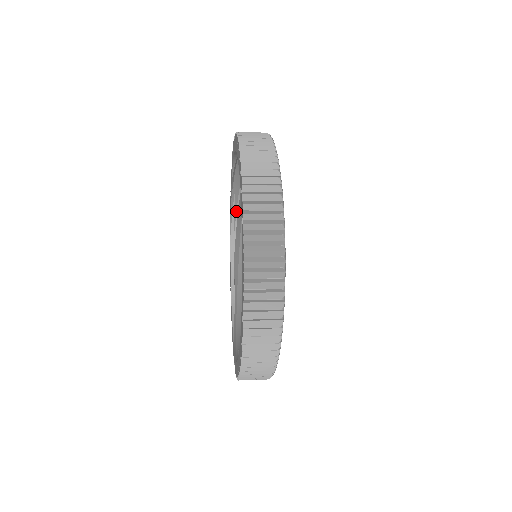
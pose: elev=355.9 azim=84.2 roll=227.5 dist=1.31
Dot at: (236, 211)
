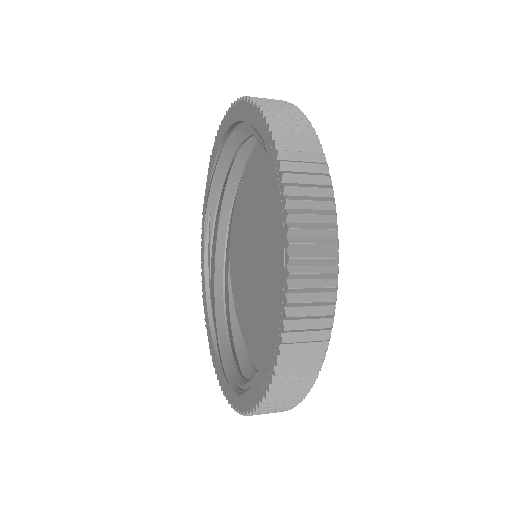
Dot at: (212, 225)
